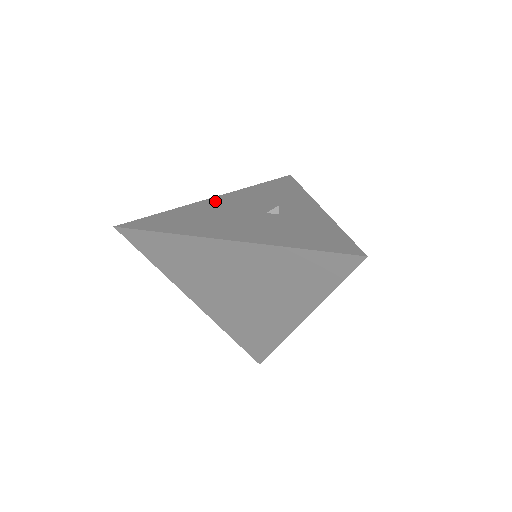
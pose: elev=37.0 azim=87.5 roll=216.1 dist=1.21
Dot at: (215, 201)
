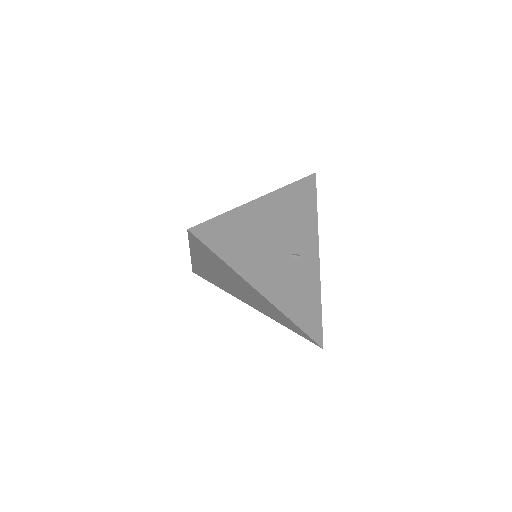
Dot at: (261, 208)
